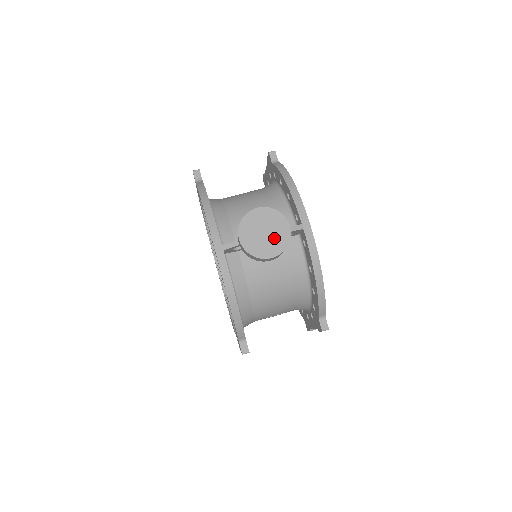
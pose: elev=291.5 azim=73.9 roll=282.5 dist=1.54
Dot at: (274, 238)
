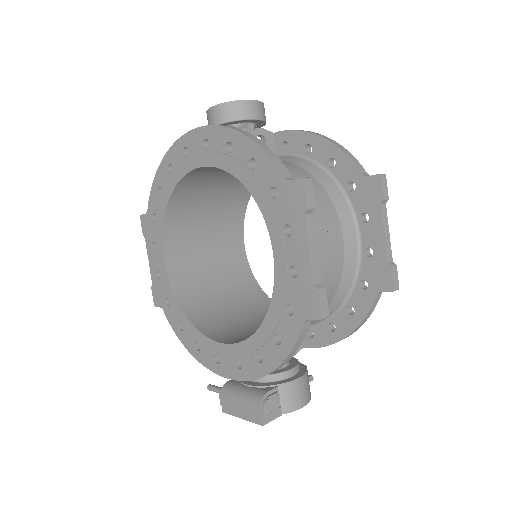
Dot at: occluded
